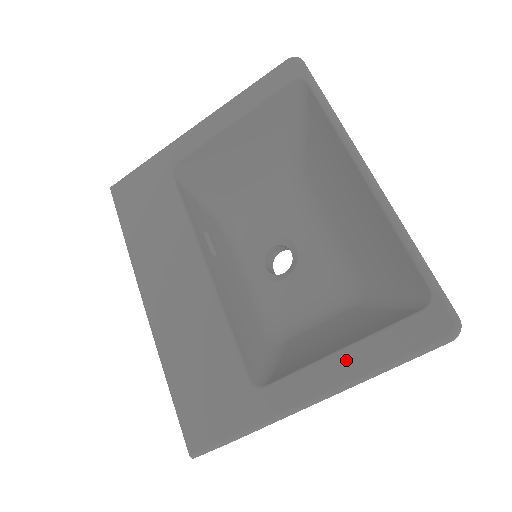
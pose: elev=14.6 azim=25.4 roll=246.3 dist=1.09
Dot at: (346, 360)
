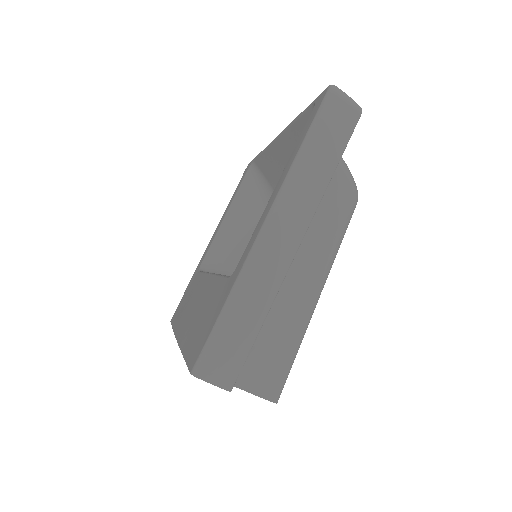
Dot at: (279, 181)
